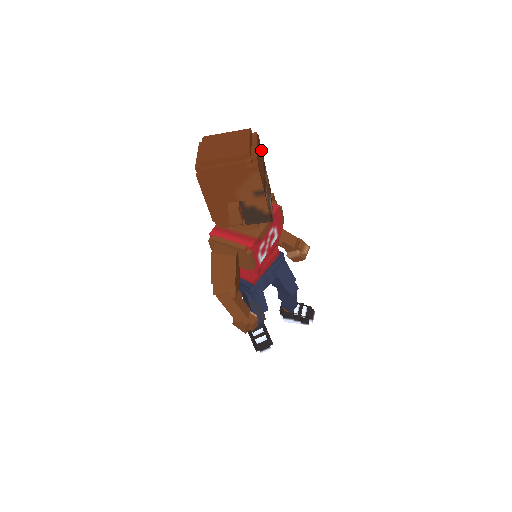
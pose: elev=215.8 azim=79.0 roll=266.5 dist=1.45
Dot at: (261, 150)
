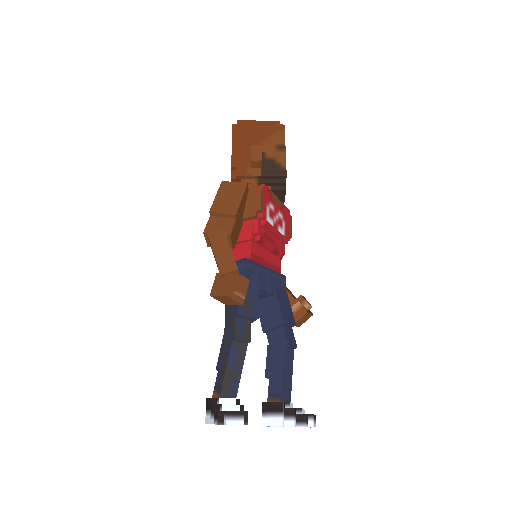
Dot at: occluded
